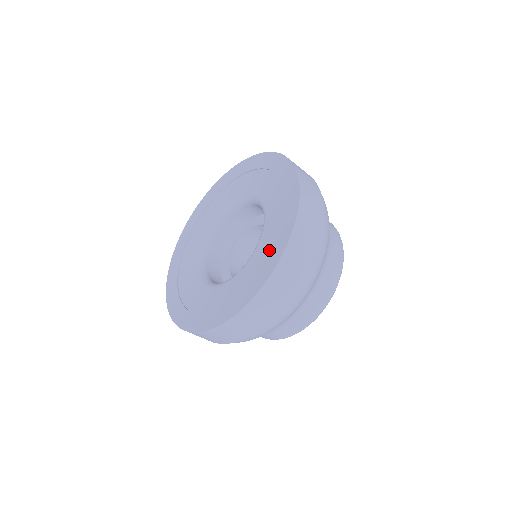
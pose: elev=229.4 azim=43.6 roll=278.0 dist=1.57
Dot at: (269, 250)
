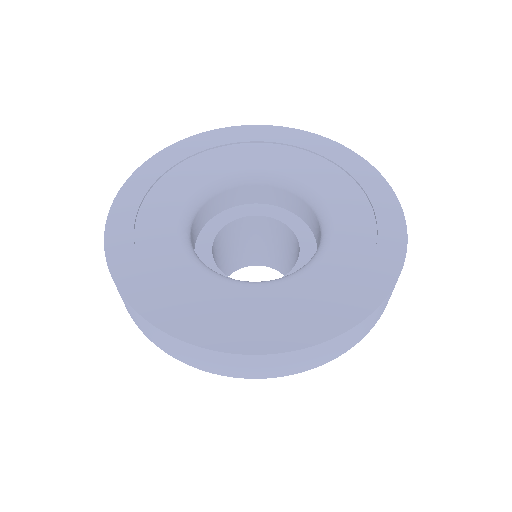
Dot at: (340, 289)
